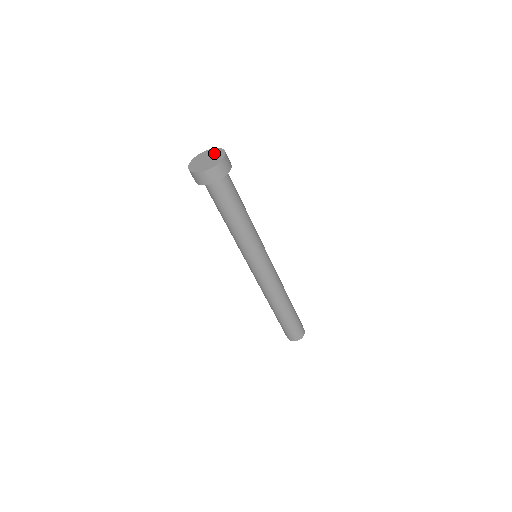
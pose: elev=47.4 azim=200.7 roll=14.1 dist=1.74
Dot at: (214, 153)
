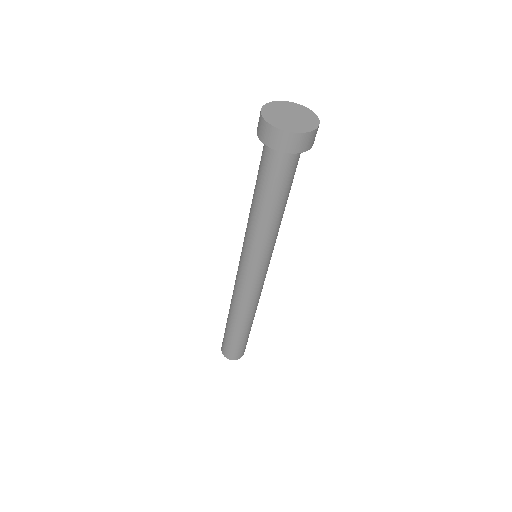
Dot at: (305, 116)
